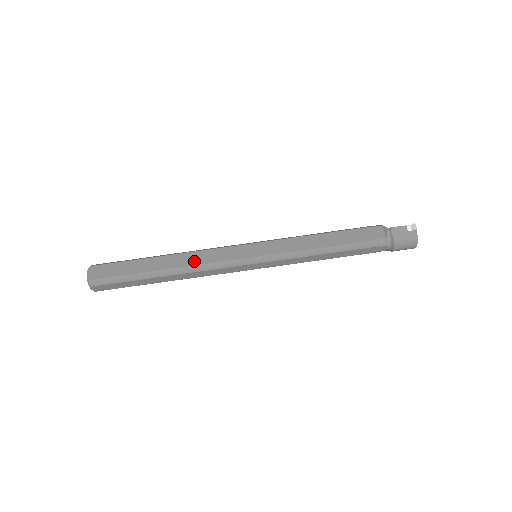
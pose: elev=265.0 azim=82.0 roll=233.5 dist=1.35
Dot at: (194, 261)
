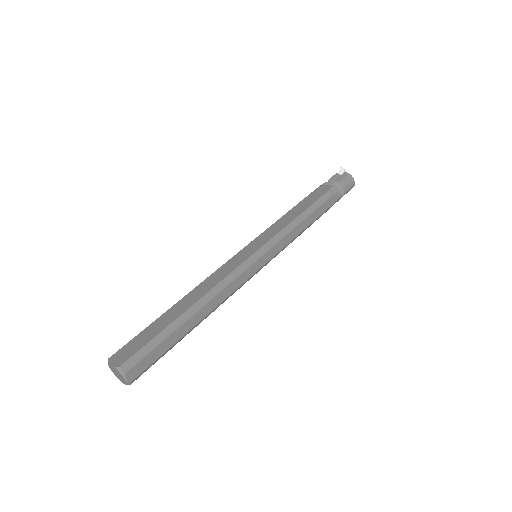
Dot at: (211, 284)
